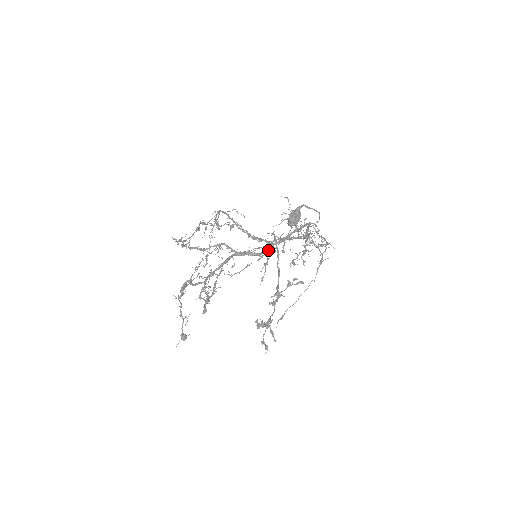
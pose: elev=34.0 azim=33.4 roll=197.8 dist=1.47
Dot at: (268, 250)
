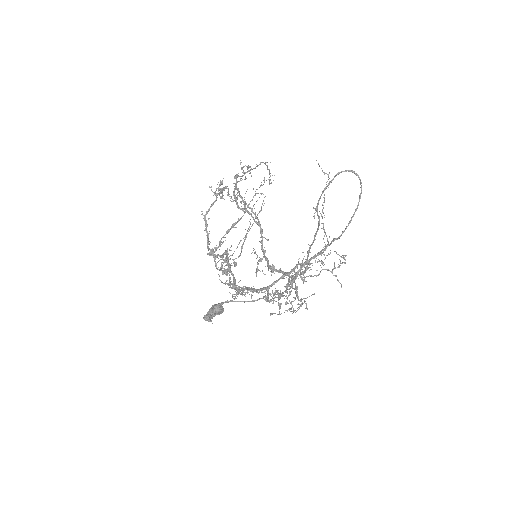
Dot at: occluded
